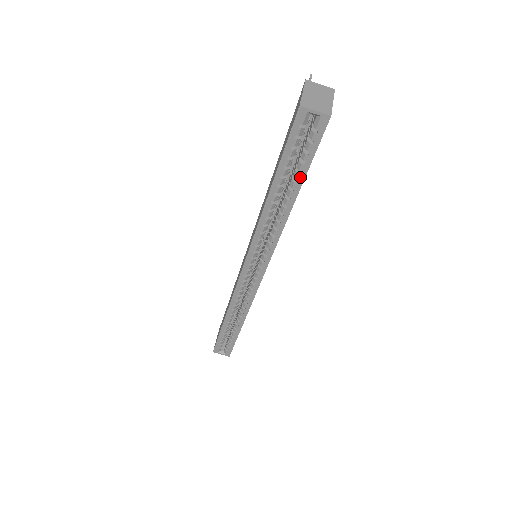
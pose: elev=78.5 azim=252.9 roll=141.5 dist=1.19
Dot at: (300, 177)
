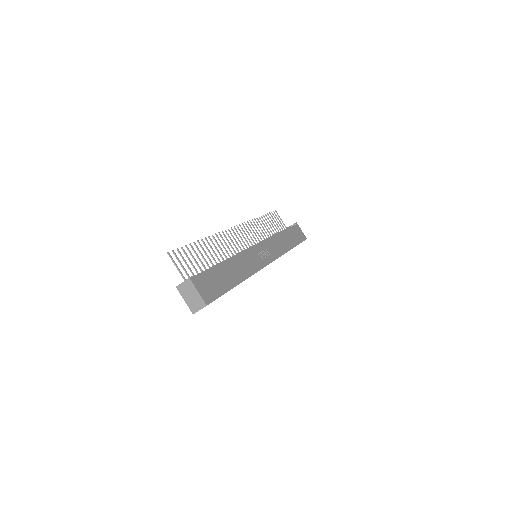
Dot at: occluded
